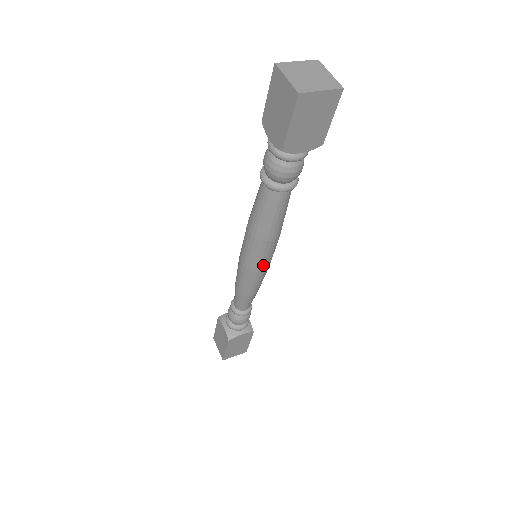
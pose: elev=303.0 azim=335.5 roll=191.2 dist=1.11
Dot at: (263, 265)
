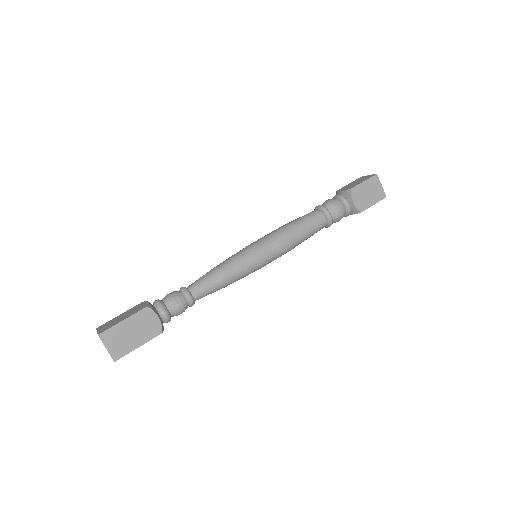
Dot at: (264, 254)
